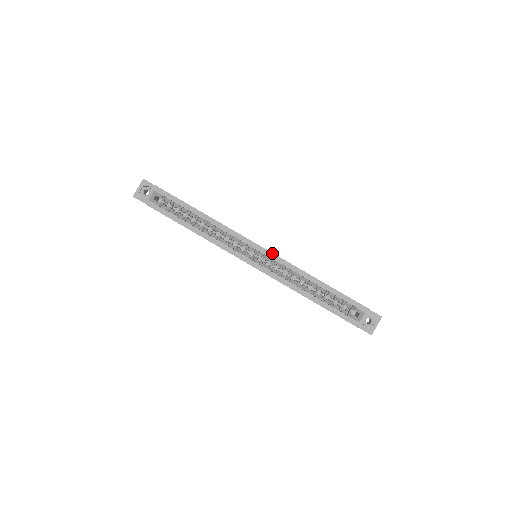
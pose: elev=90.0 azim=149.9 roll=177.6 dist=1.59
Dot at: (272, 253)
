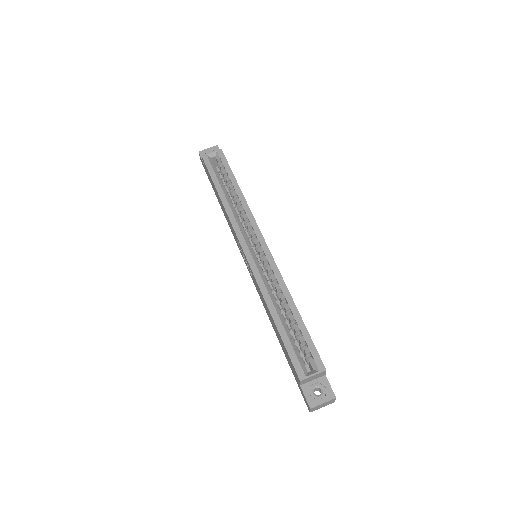
Dot at: (271, 254)
